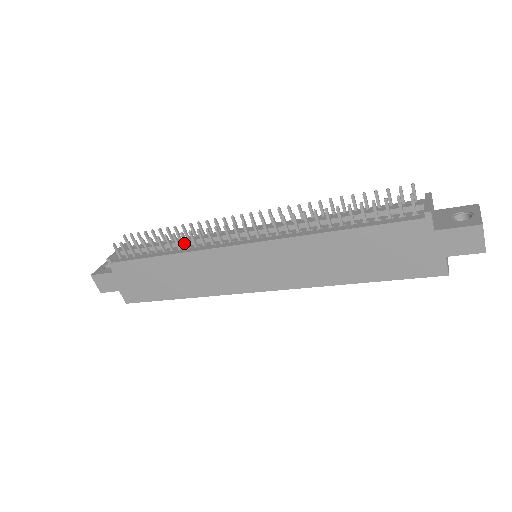
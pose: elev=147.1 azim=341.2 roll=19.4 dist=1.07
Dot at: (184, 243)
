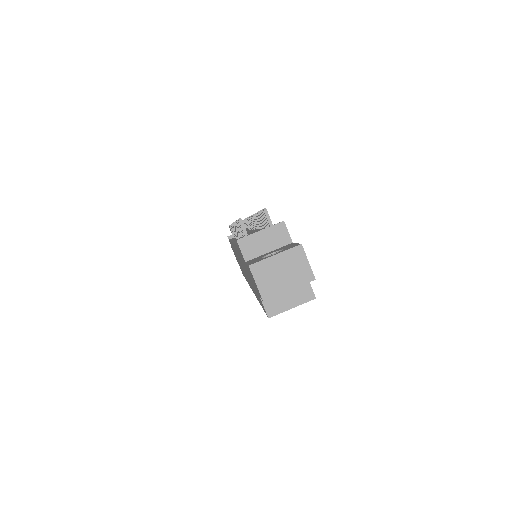
Dot at: occluded
